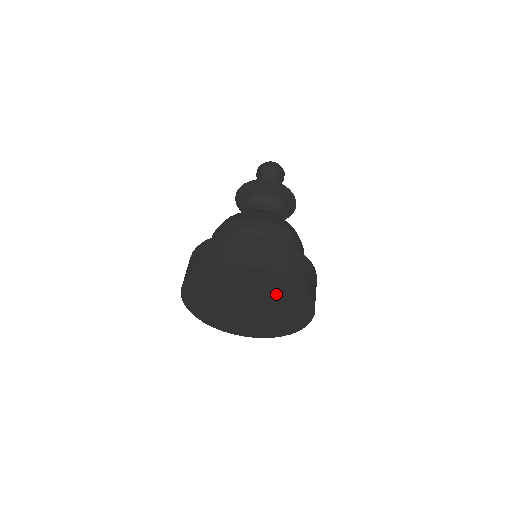
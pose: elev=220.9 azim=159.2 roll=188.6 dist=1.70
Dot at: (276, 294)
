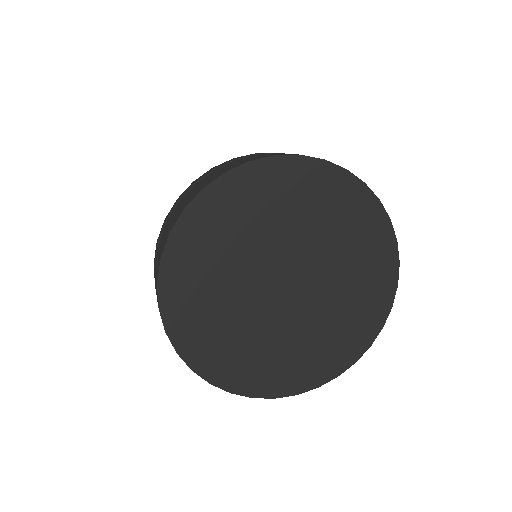
Dot at: (351, 259)
